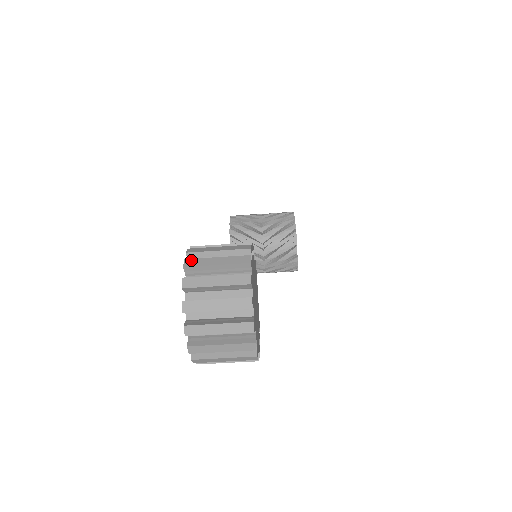
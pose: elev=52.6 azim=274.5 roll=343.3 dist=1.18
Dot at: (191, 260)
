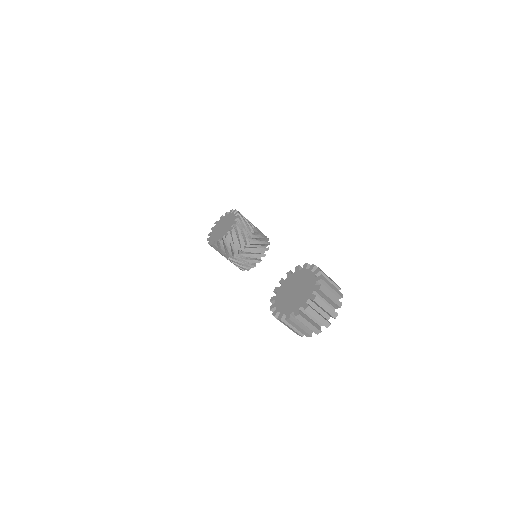
Dot at: (324, 277)
